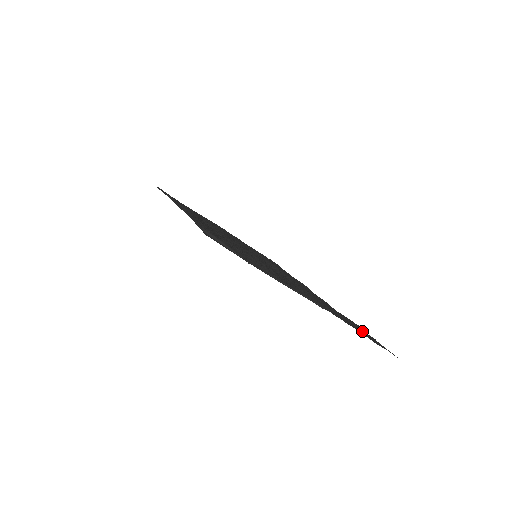
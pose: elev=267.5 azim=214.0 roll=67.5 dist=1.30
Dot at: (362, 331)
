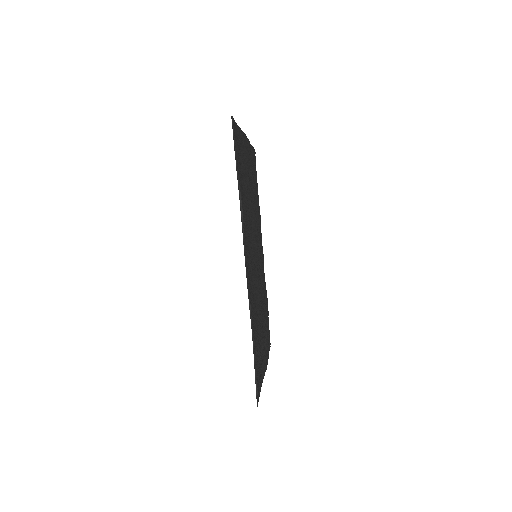
Dot at: (268, 328)
